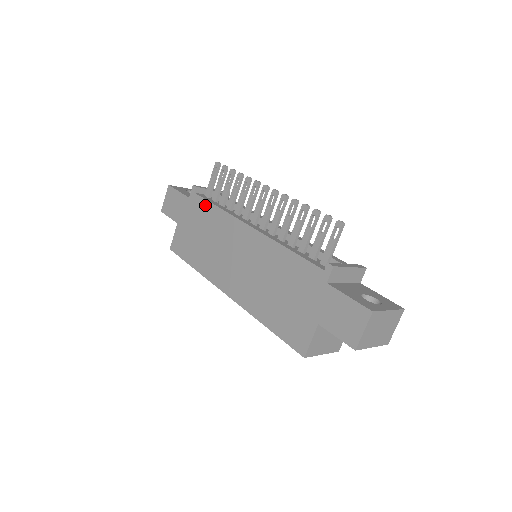
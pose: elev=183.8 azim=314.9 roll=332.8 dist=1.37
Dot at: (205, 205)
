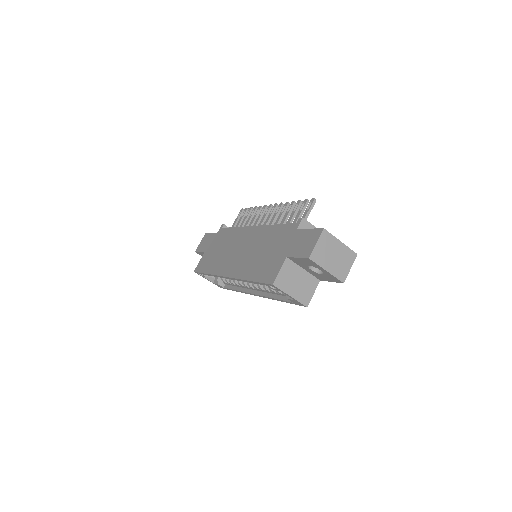
Dot at: (227, 231)
